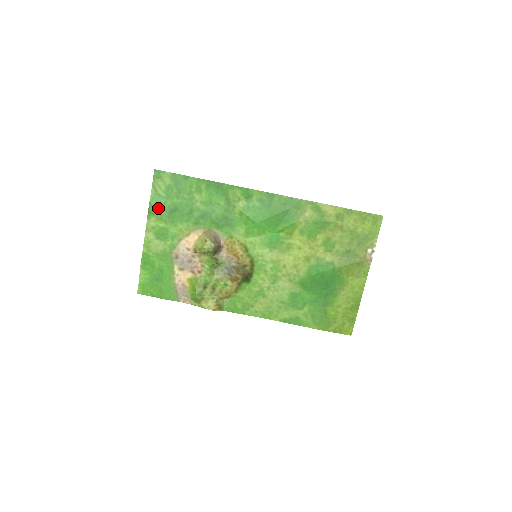
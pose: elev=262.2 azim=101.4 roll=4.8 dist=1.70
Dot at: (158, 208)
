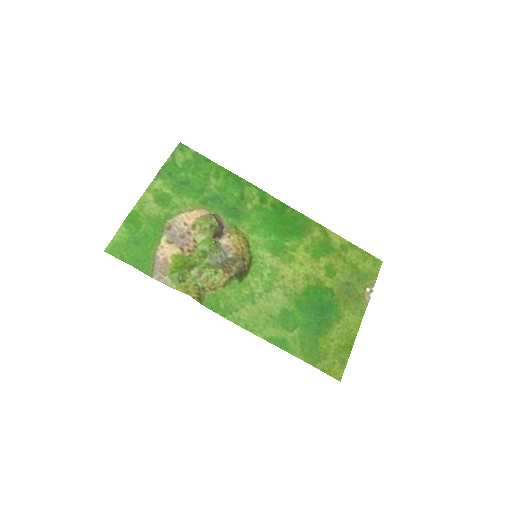
Dot at: (170, 174)
